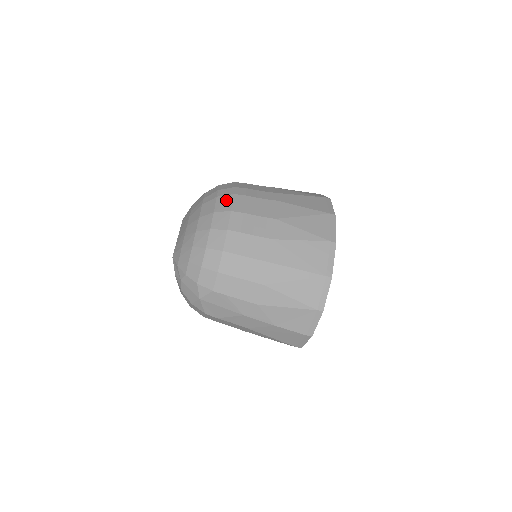
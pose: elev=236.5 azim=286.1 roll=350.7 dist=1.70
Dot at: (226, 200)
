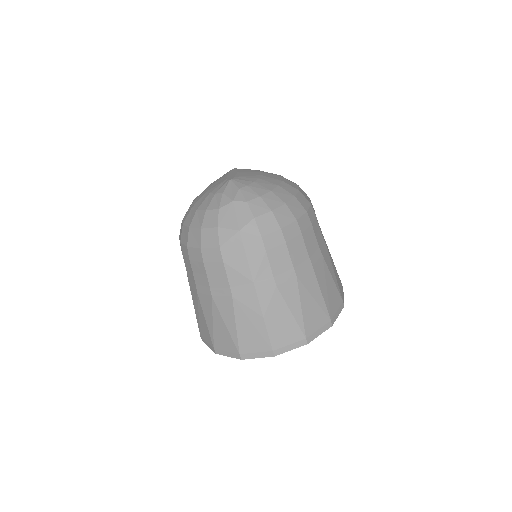
Dot at: occluded
